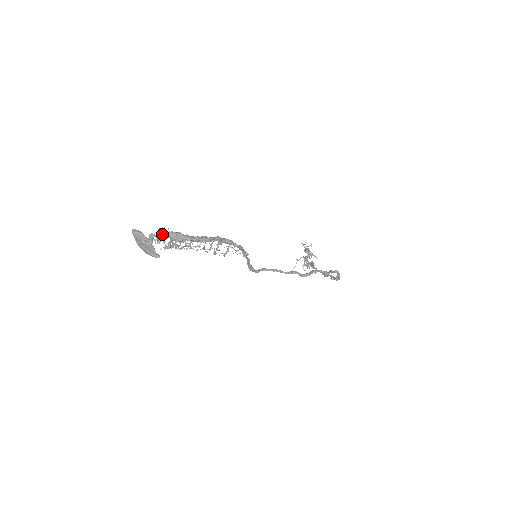
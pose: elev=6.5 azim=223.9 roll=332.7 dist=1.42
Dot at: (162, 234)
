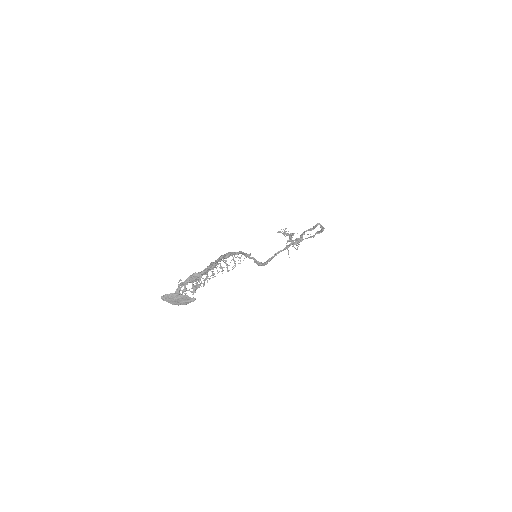
Dot at: (183, 284)
